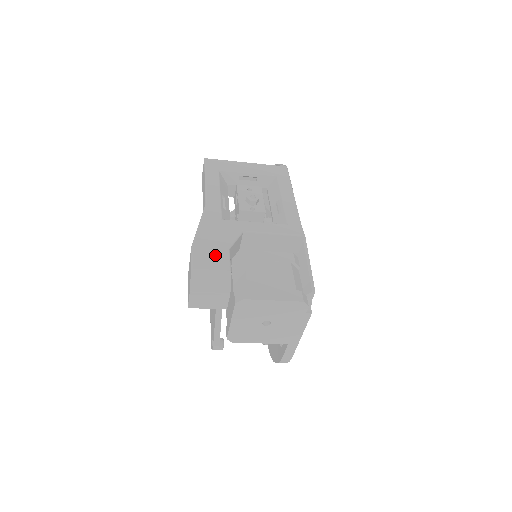
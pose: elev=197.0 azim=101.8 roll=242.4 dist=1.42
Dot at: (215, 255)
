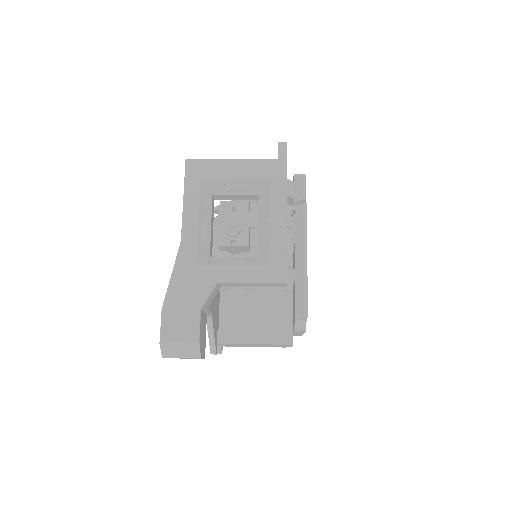
Dot at: (184, 320)
